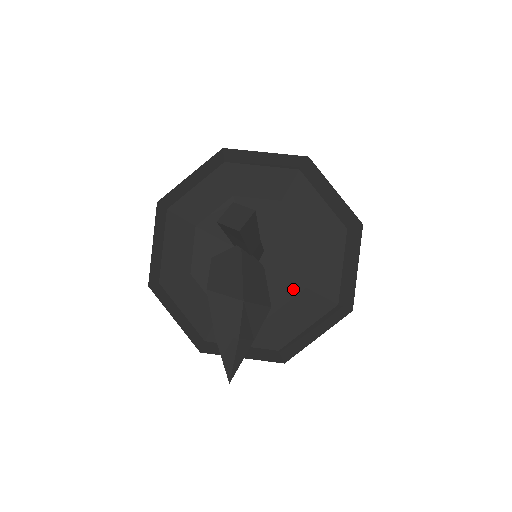
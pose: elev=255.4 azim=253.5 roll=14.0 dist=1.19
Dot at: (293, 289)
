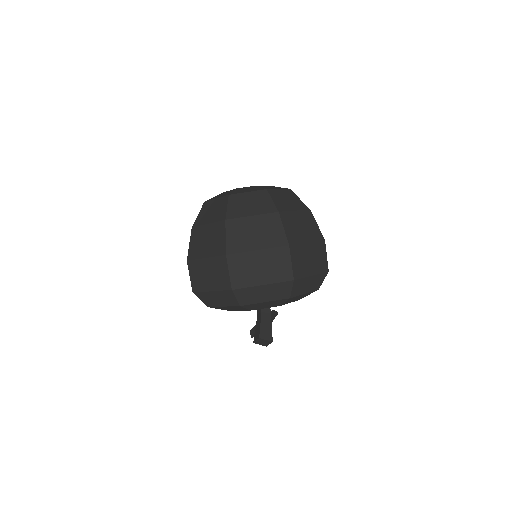
Dot at: occluded
